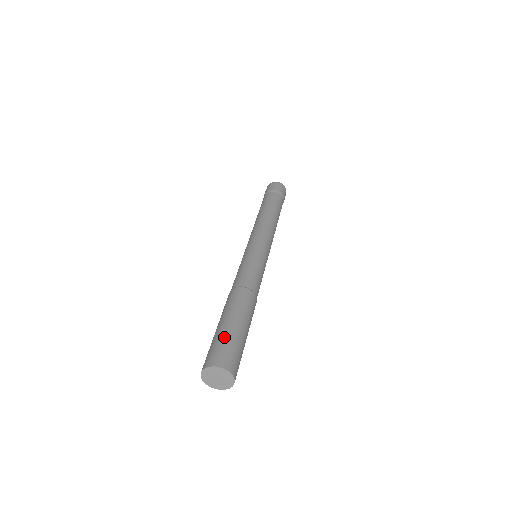
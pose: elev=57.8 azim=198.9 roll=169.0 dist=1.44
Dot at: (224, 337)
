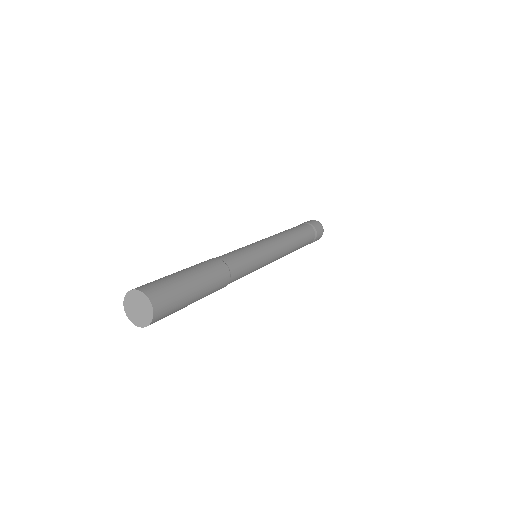
Dot at: occluded
